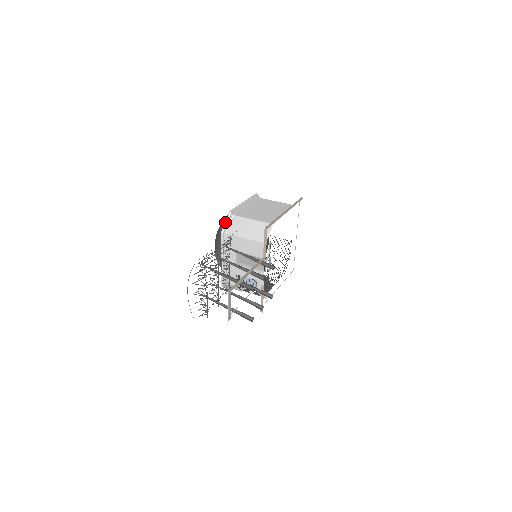
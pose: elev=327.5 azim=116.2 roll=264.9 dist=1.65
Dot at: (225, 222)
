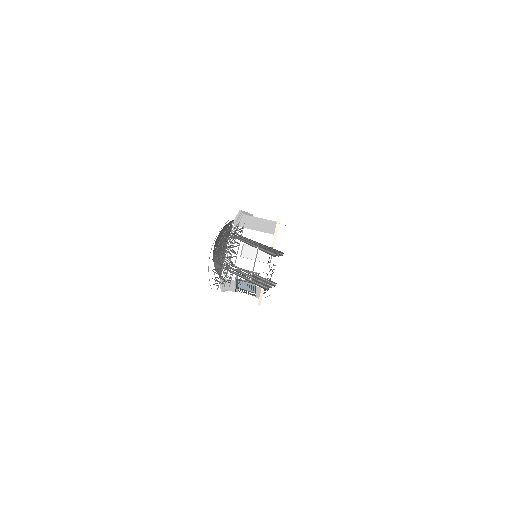
Dot at: (236, 217)
